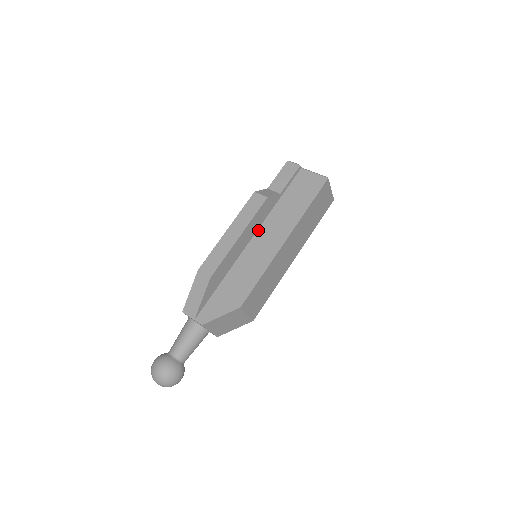
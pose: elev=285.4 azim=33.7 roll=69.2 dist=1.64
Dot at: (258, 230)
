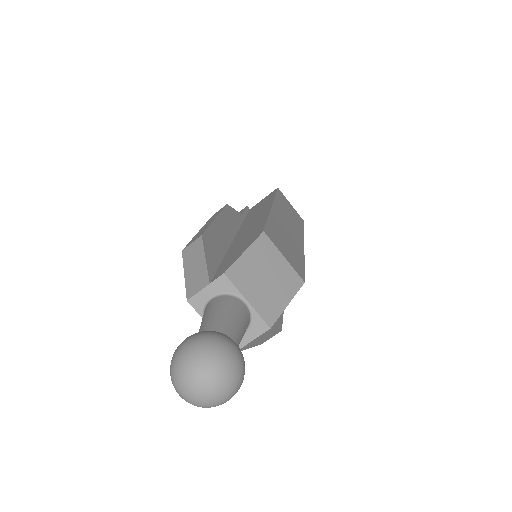
Dot at: (238, 231)
